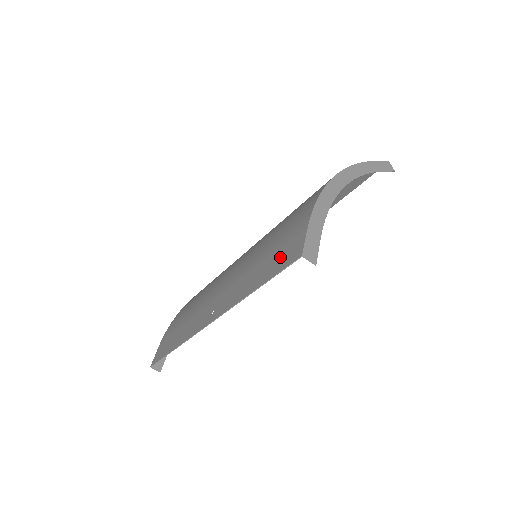
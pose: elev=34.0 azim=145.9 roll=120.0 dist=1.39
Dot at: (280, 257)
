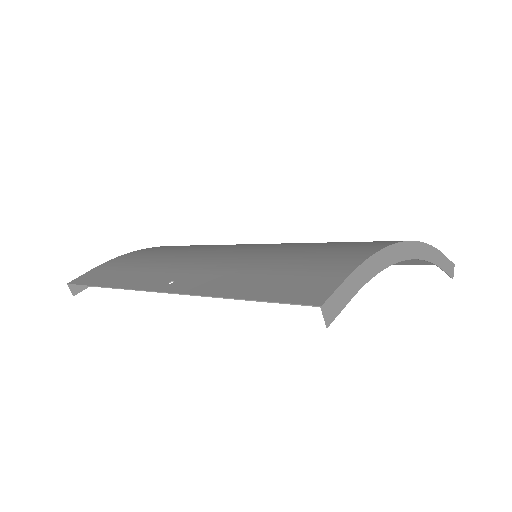
Dot at: (291, 285)
